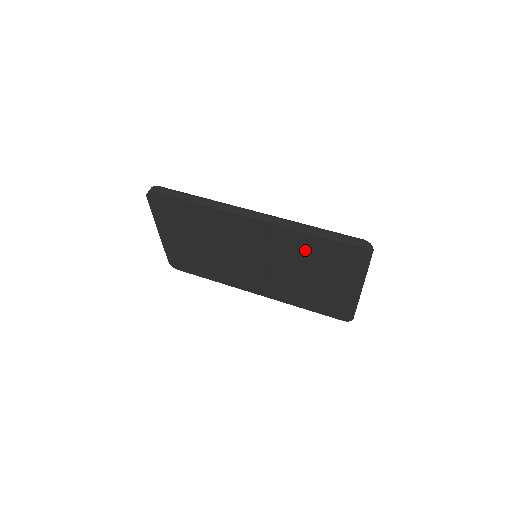
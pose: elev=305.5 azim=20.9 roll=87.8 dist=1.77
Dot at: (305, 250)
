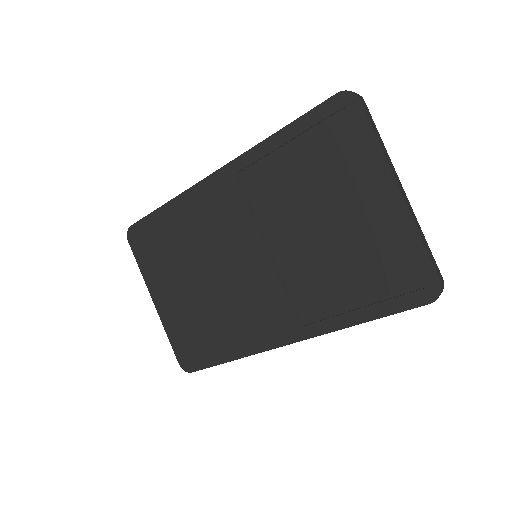
Dot at: (289, 173)
